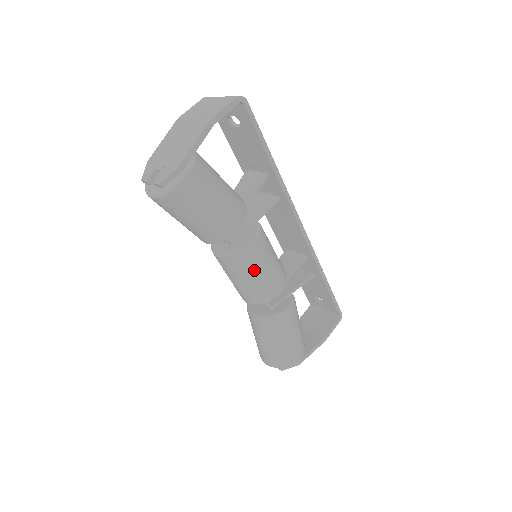
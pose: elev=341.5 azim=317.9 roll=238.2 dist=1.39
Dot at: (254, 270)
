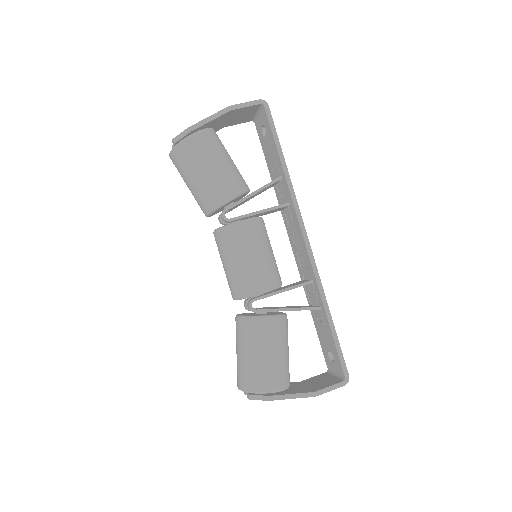
Dot at: (237, 251)
